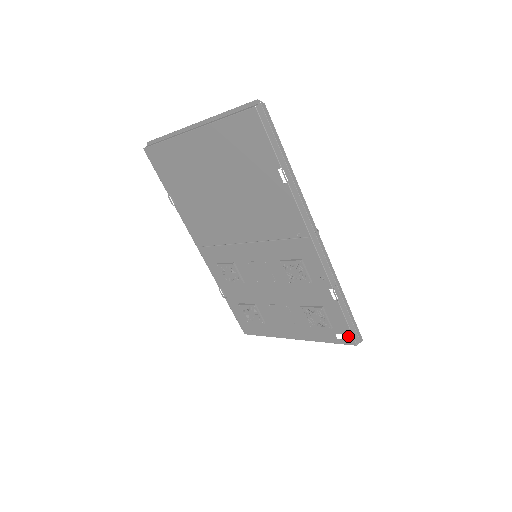
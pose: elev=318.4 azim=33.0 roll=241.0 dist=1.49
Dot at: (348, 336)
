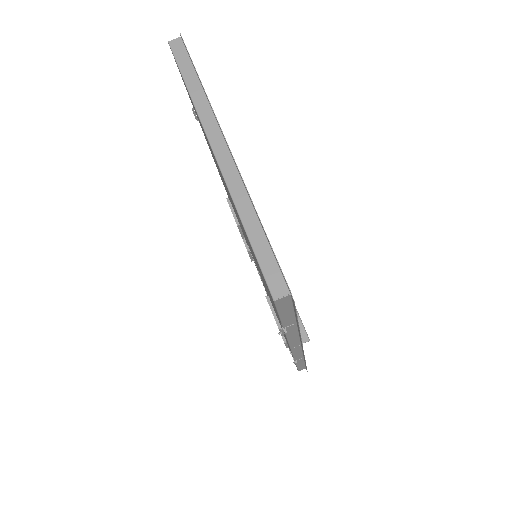
Dot at: (295, 364)
